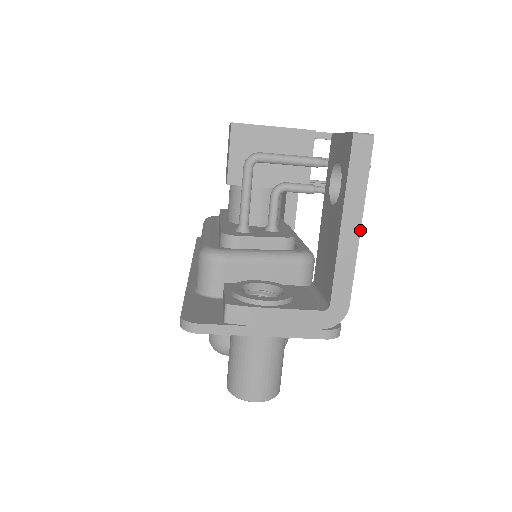
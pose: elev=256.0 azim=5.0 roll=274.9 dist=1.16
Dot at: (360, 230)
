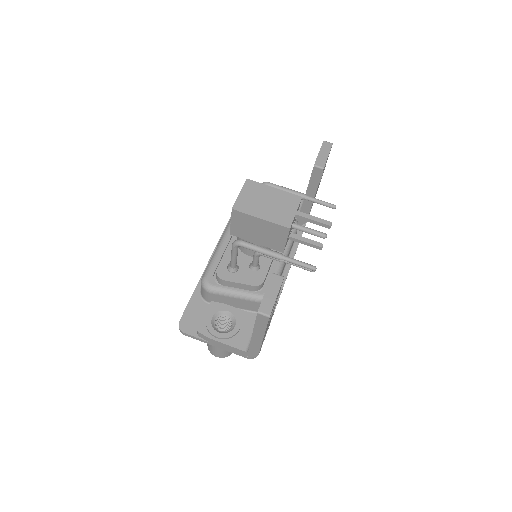
Dot at: occluded
